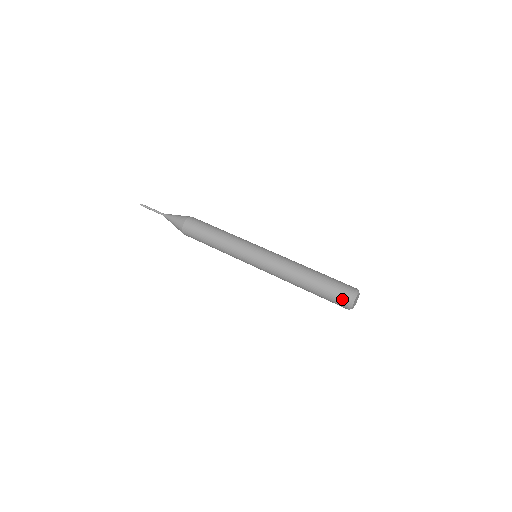
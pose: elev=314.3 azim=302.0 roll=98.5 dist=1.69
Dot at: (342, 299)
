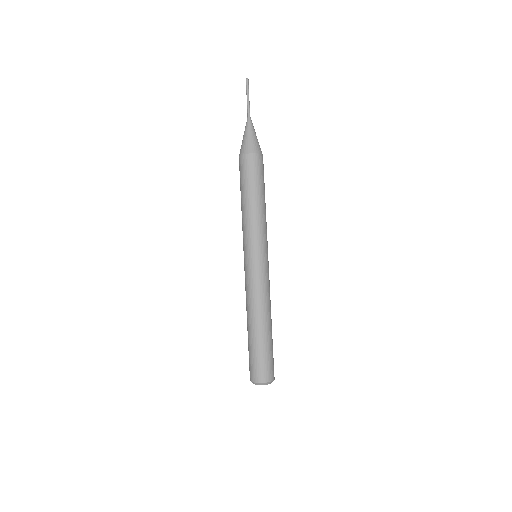
Dot at: occluded
